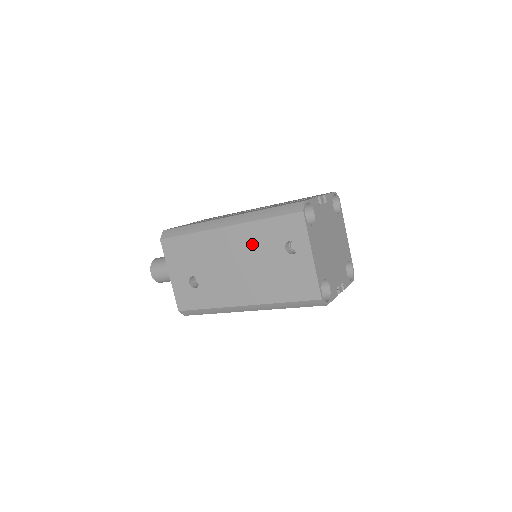
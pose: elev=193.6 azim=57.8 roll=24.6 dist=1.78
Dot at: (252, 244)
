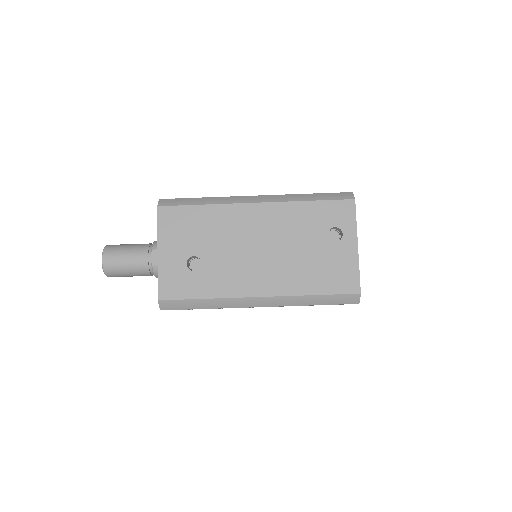
Dot at: (288, 226)
